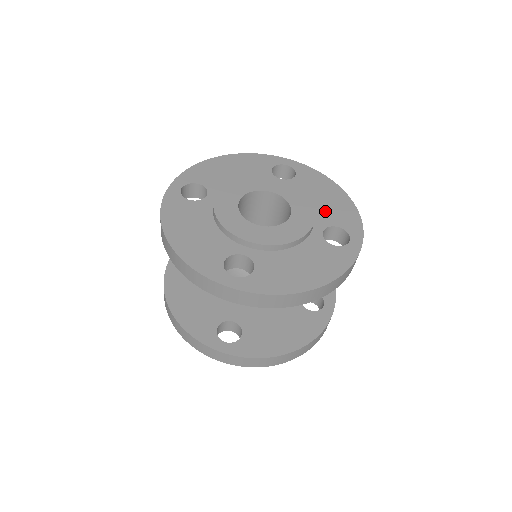
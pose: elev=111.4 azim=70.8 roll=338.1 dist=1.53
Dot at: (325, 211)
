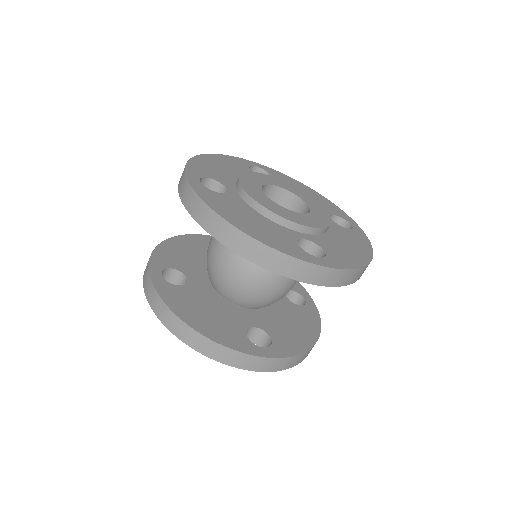
Dot at: (331, 243)
